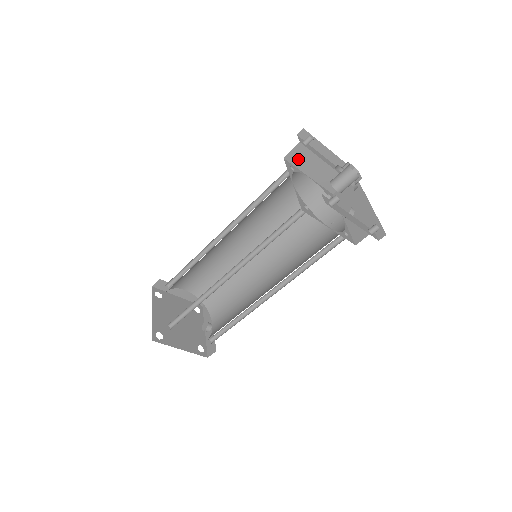
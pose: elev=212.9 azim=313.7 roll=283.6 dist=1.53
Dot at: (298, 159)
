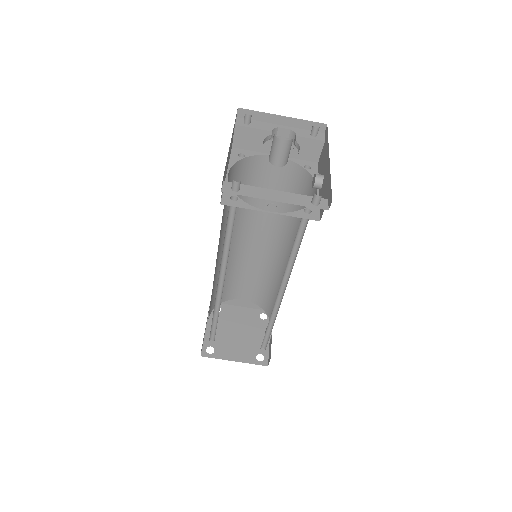
Dot at: (248, 142)
